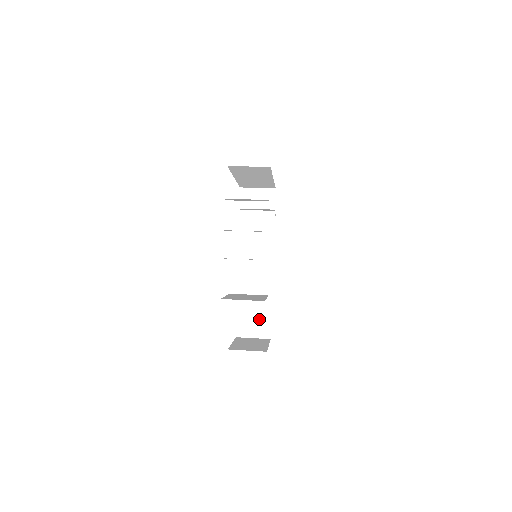
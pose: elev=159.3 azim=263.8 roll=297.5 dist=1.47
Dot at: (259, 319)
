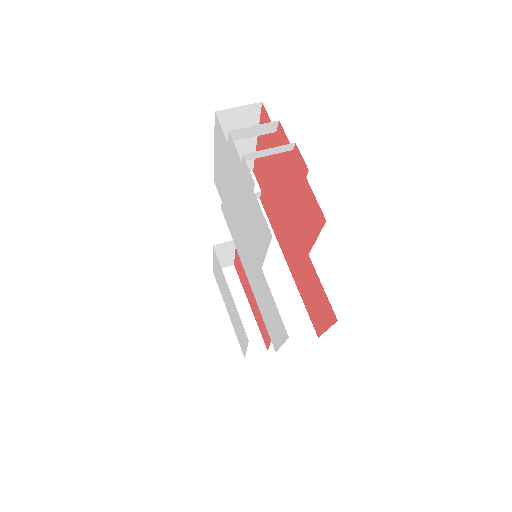
Dot at: (294, 319)
